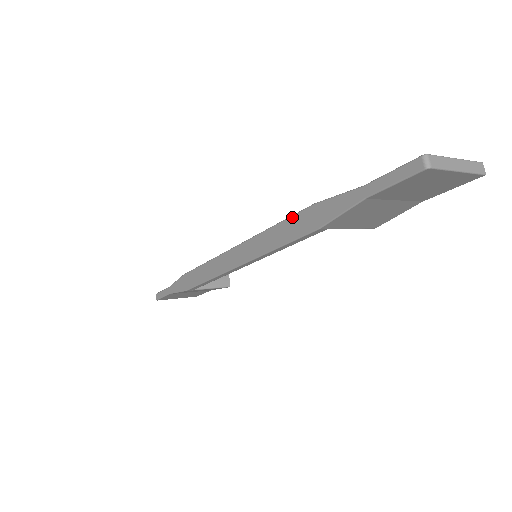
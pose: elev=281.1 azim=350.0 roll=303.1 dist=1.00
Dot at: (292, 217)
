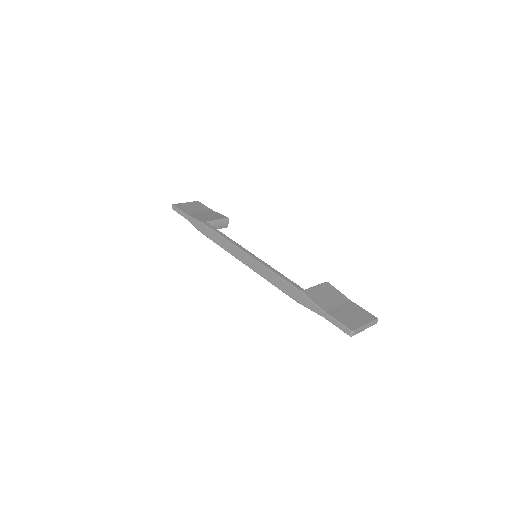
Dot at: (287, 283)
